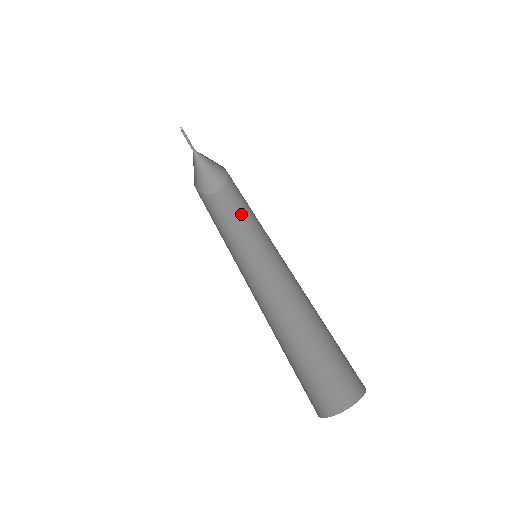
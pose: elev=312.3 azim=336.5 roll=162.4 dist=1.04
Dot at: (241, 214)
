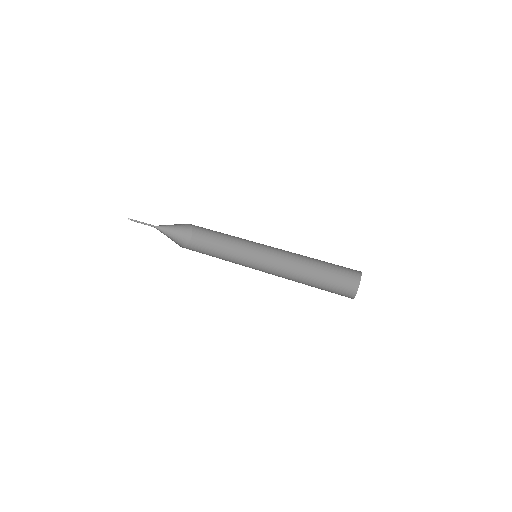
Dot at: (218, 249)
